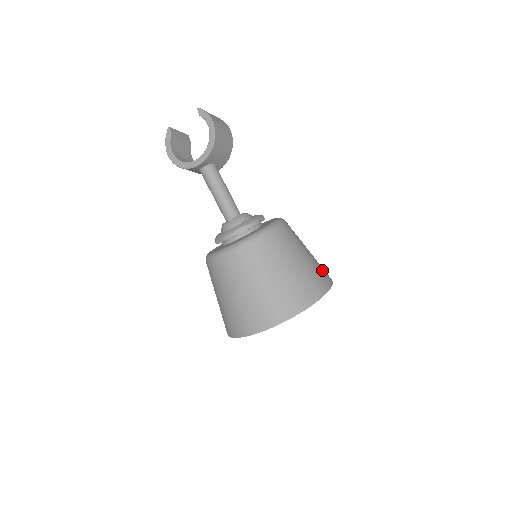
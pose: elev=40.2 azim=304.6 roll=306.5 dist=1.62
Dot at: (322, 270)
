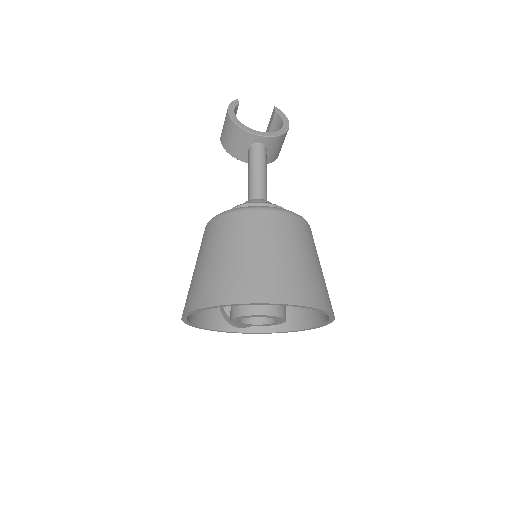
Dot at: occluded
